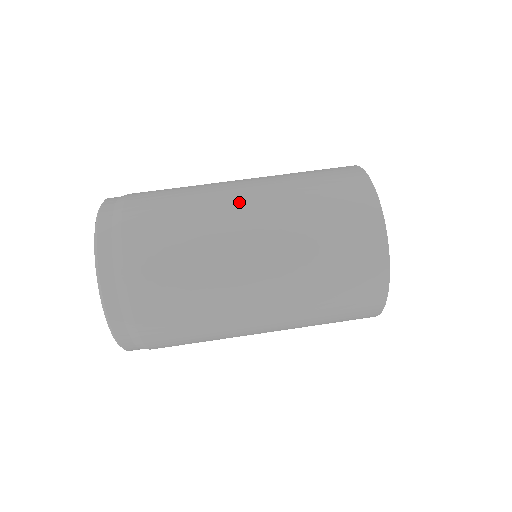
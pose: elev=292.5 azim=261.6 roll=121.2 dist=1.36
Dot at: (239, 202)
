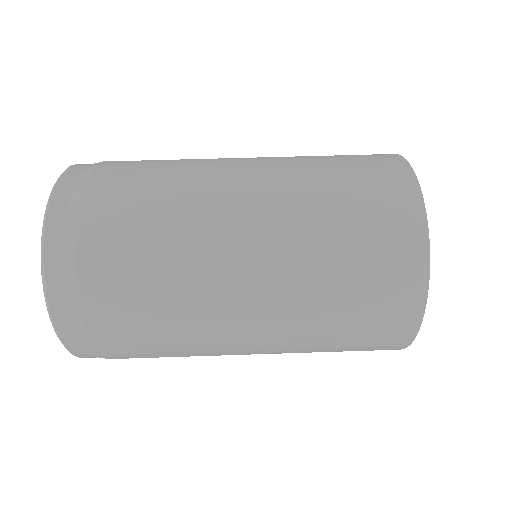
Dot at: (238, 174)
